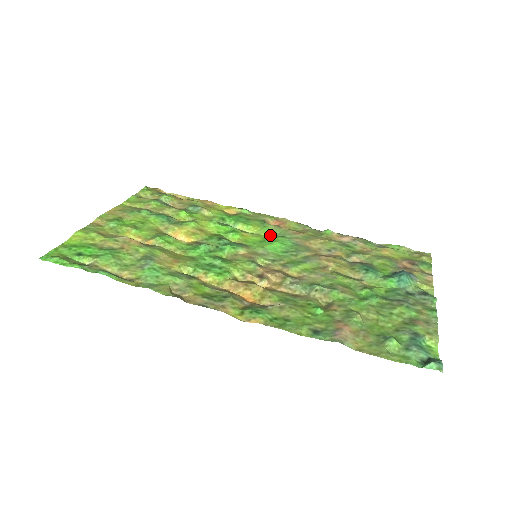
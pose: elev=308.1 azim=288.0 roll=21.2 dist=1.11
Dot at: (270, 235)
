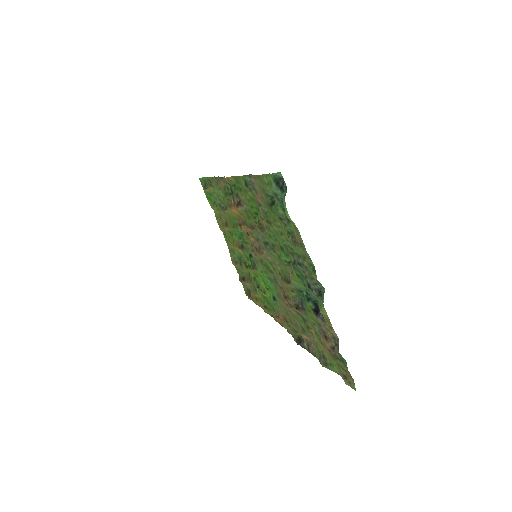
Dot at: (271, 296)
